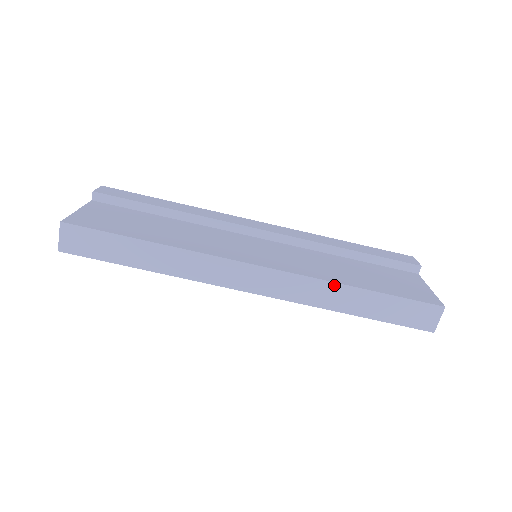
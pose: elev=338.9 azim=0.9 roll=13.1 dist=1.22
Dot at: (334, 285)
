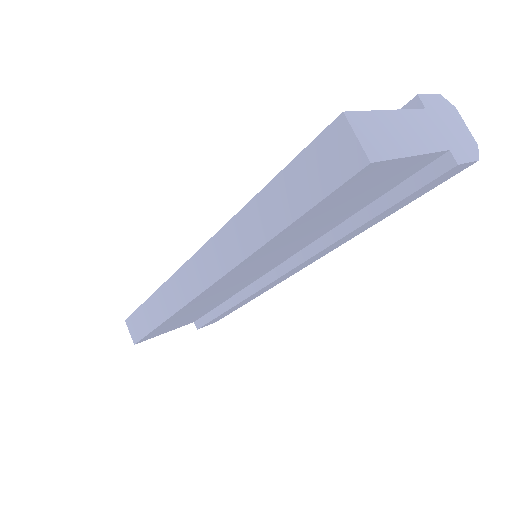
Dot at: (237, 219)
